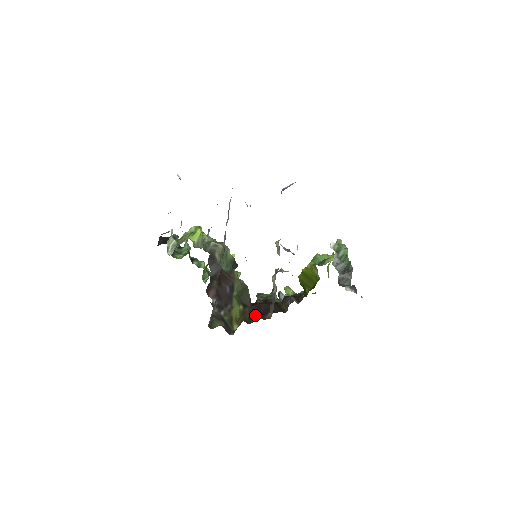
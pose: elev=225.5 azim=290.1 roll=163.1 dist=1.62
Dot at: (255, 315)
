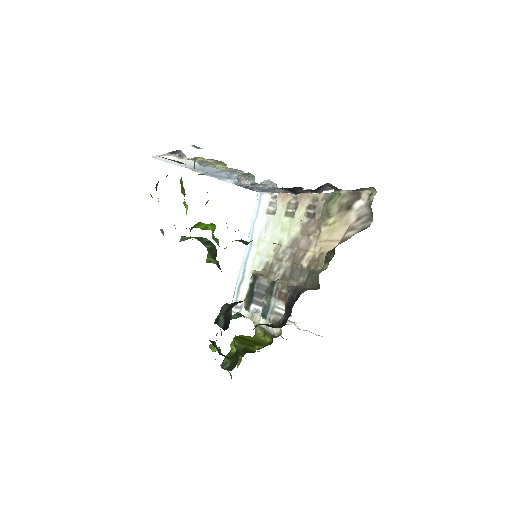
Dot at: occluded
